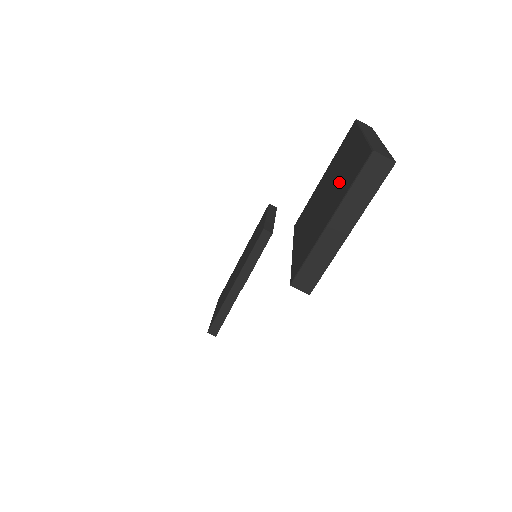
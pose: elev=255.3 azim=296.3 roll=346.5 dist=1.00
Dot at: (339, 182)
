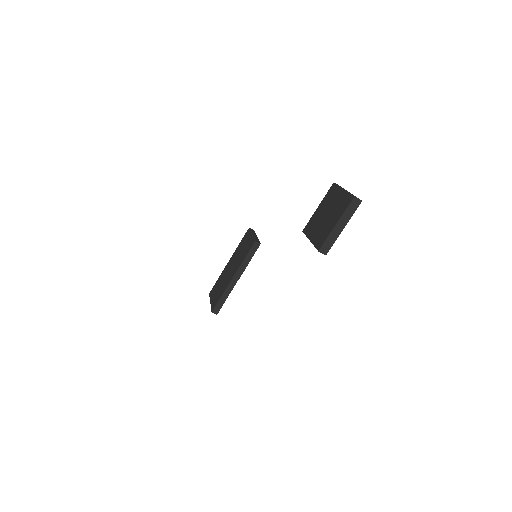
Dot at: (336, 209)
